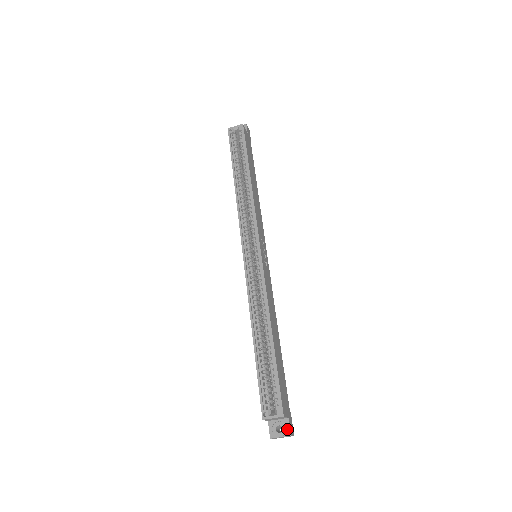
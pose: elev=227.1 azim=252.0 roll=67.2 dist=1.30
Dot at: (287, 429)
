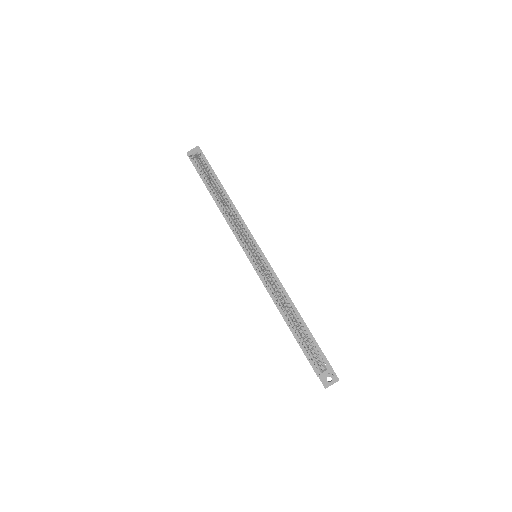
Dot at: (335, 377)
